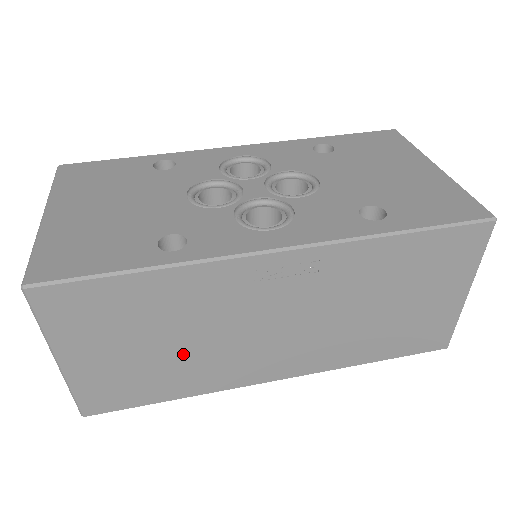
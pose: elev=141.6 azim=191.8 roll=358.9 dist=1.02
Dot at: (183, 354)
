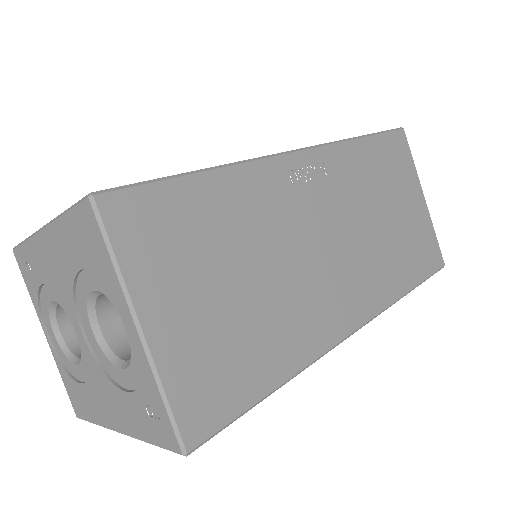
Dot at: (267, 296)
